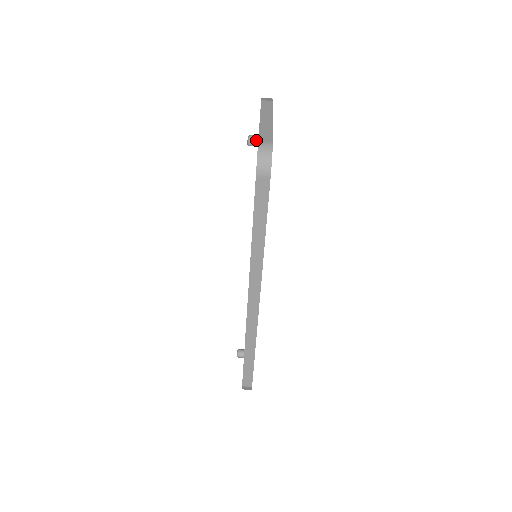
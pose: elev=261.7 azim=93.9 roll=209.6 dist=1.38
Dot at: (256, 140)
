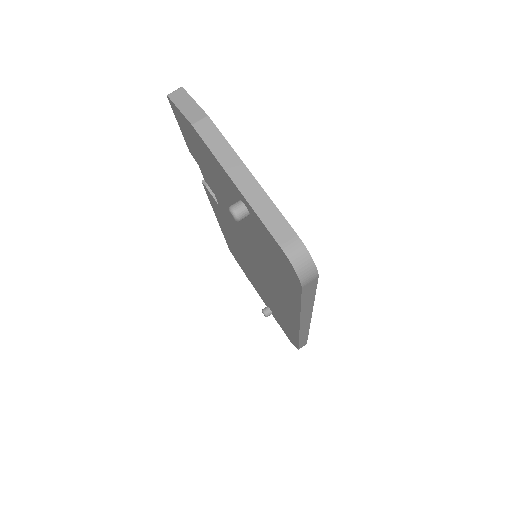
Dot at: (245, 212)
